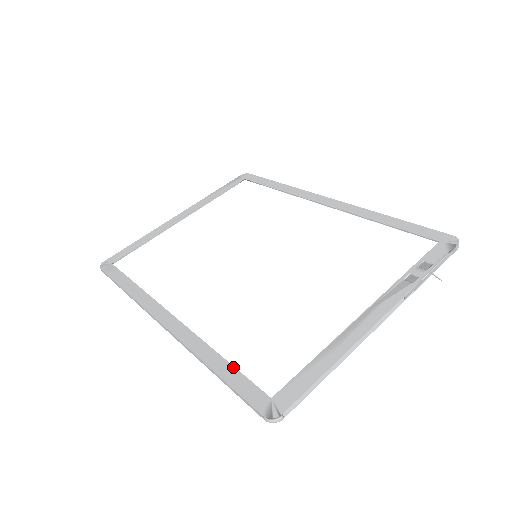
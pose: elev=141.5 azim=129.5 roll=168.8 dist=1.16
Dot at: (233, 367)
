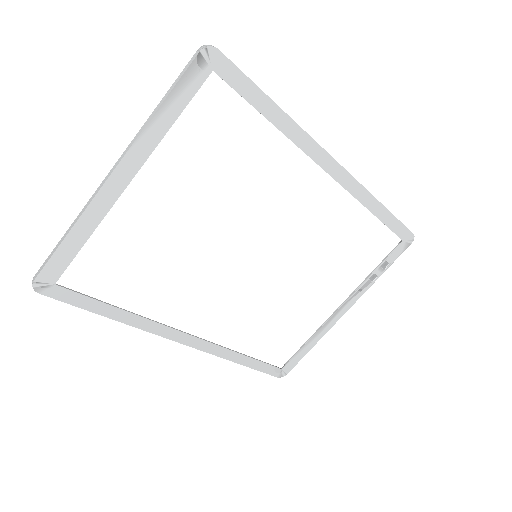
Dot at: (256, 360)
